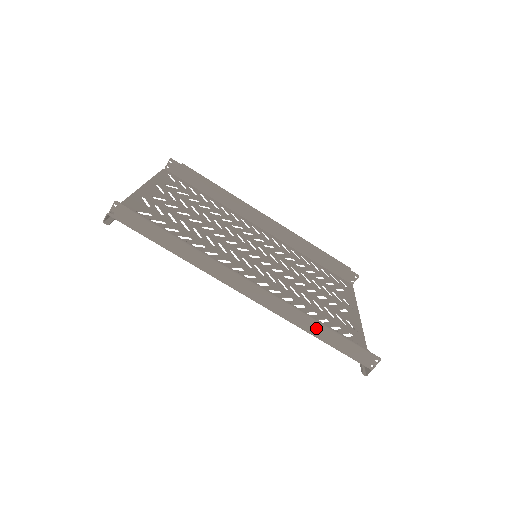
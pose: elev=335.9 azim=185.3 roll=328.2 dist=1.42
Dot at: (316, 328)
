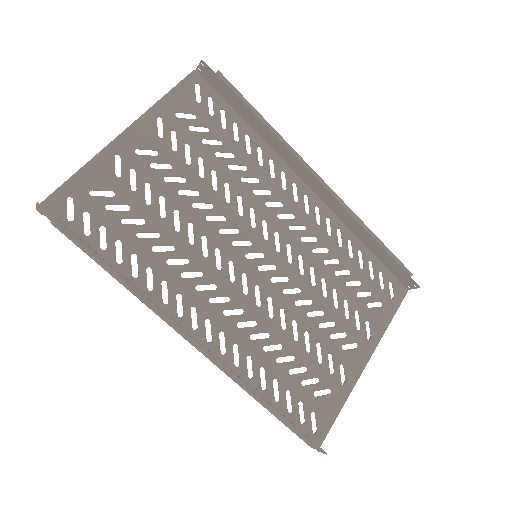
Dot at: occluded
